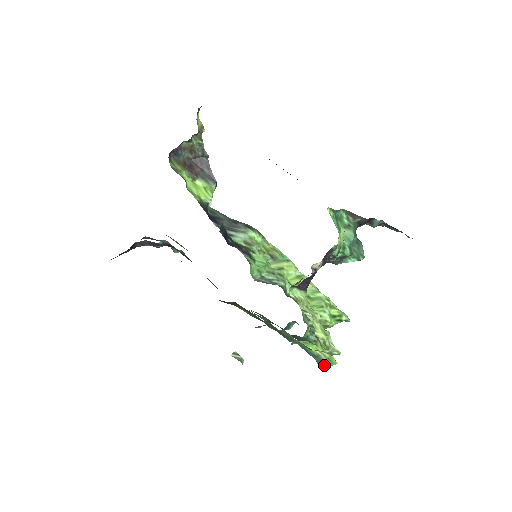
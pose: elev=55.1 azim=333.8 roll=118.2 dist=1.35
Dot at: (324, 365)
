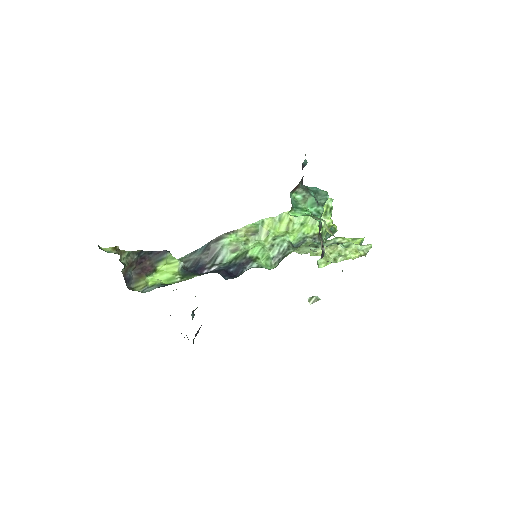
Dot at: occluded
